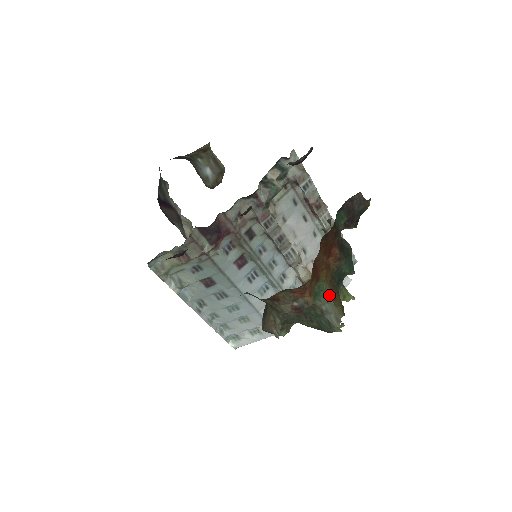
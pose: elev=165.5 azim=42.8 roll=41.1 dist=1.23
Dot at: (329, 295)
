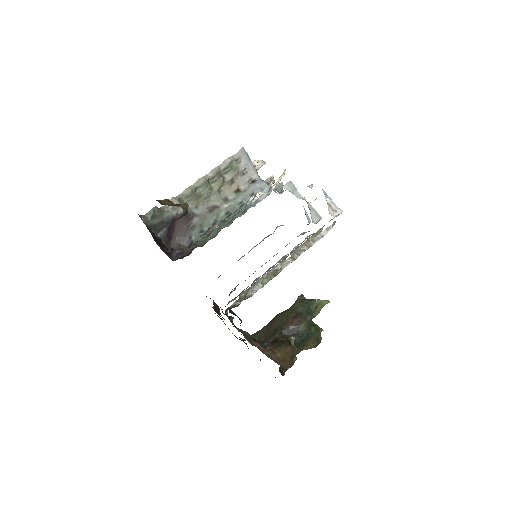
Dot at: occluded
